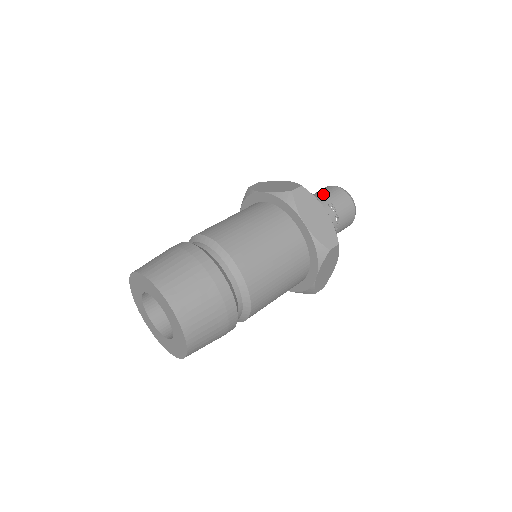
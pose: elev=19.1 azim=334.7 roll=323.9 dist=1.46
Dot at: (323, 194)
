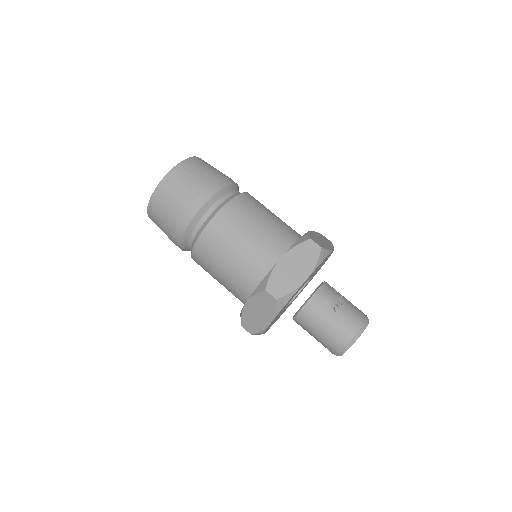
Dot at: occluded
